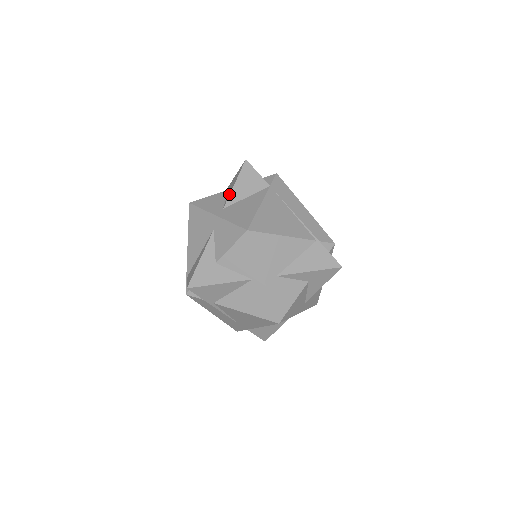
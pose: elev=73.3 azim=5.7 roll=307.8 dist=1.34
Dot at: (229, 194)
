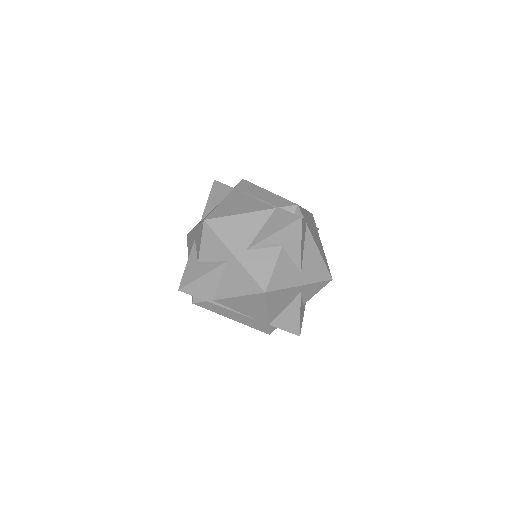
Dot at: (204, 209)
